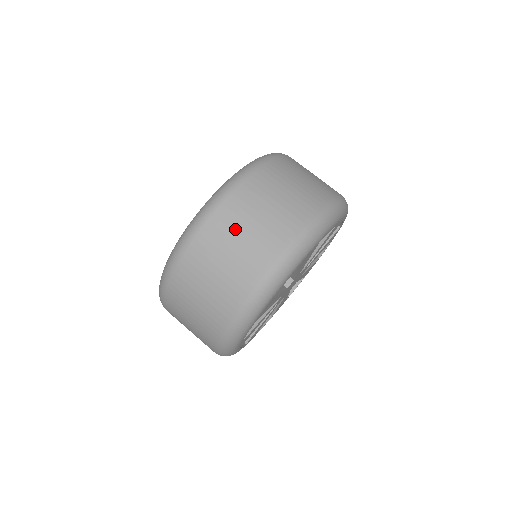
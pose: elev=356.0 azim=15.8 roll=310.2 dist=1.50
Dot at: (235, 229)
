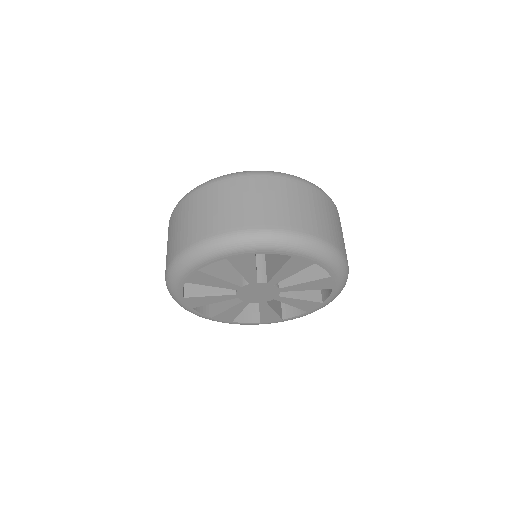
Dot at: (204, 204)
